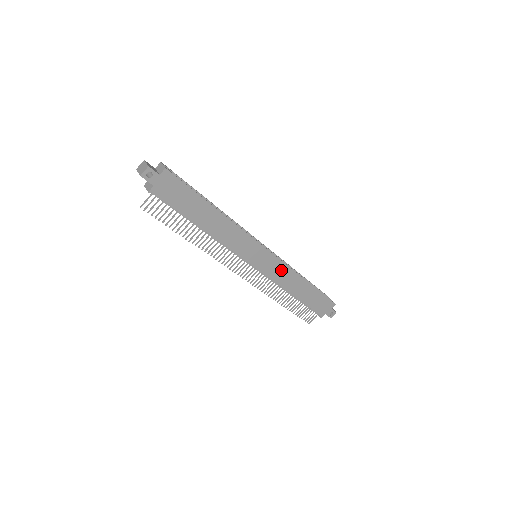
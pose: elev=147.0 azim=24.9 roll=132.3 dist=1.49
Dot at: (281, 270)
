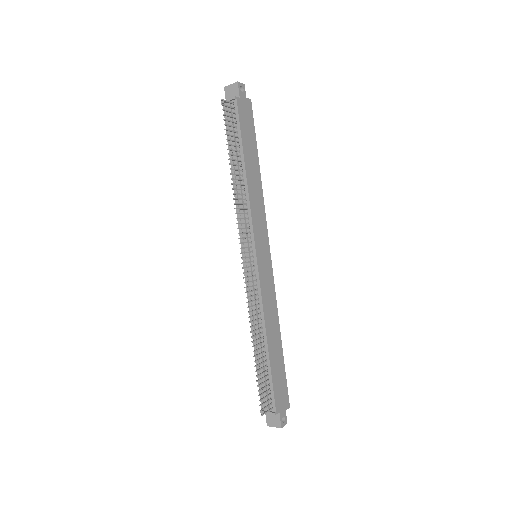
Dot at: (270, 292)
